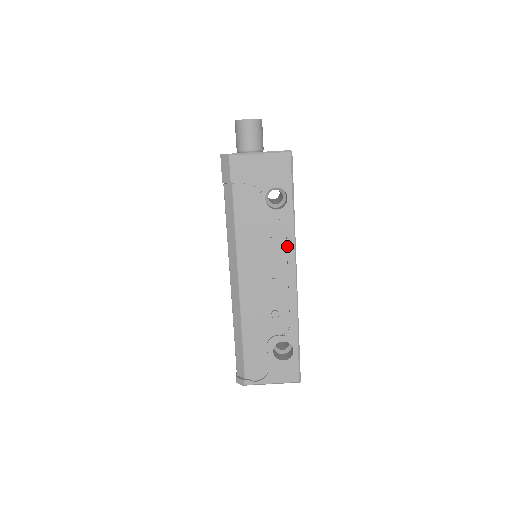
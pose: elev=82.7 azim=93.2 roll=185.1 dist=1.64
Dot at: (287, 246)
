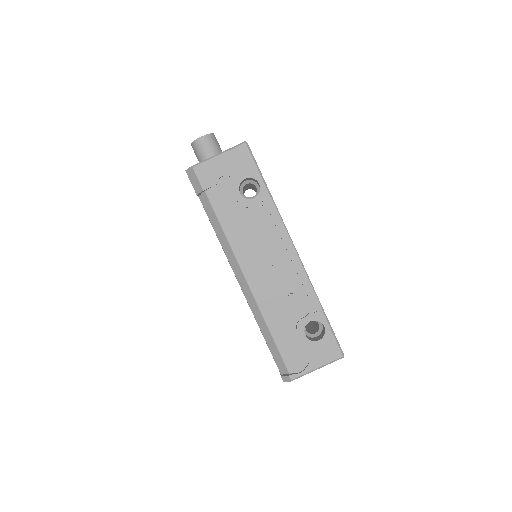
Dot at: (277, 228)
